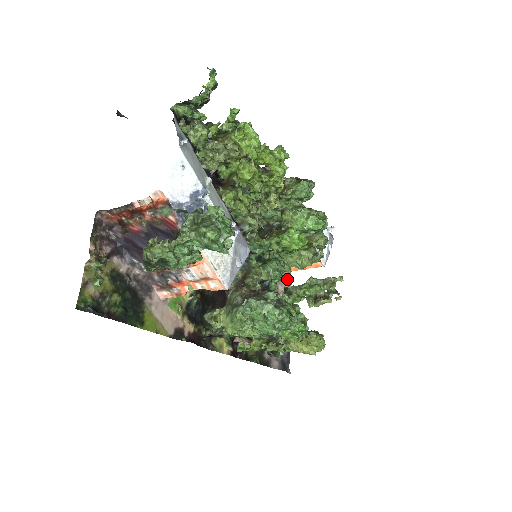
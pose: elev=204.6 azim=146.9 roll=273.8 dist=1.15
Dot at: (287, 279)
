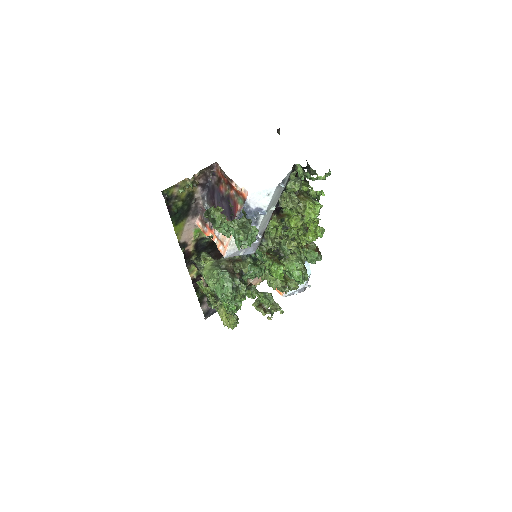
Dot at: occluded
